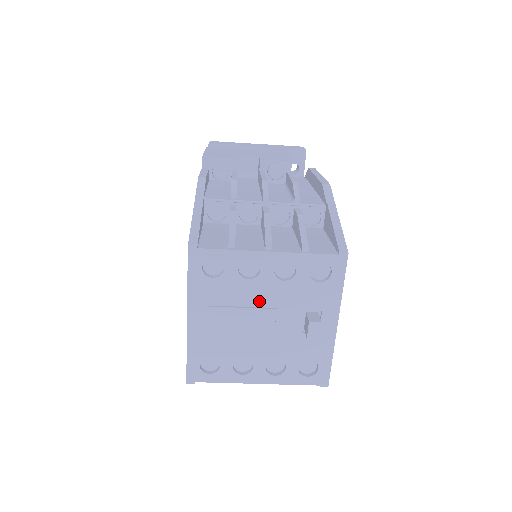
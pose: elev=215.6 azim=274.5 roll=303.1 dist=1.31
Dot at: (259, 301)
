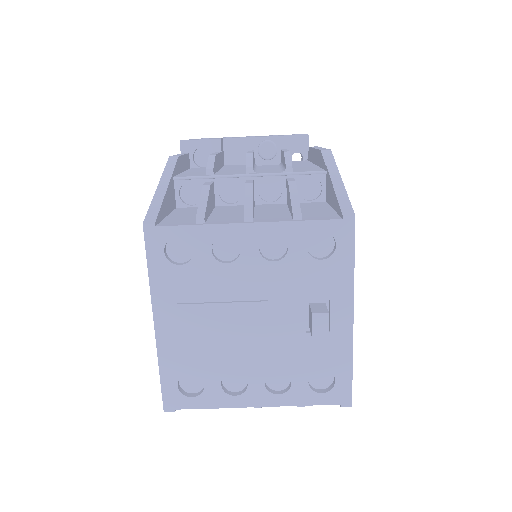
Dot at: (244, 292)
